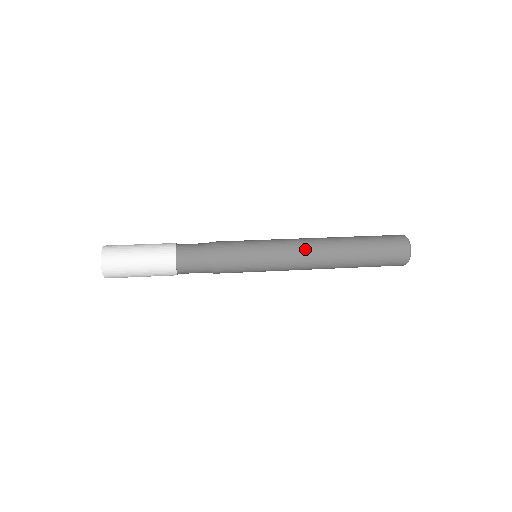
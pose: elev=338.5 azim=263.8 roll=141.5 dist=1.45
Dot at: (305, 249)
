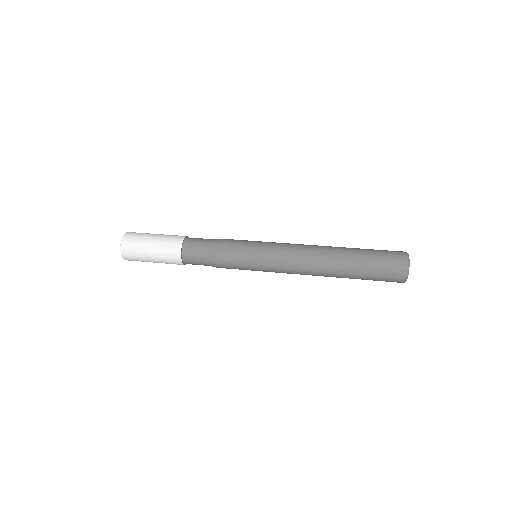
Dot at: (300, 245)
